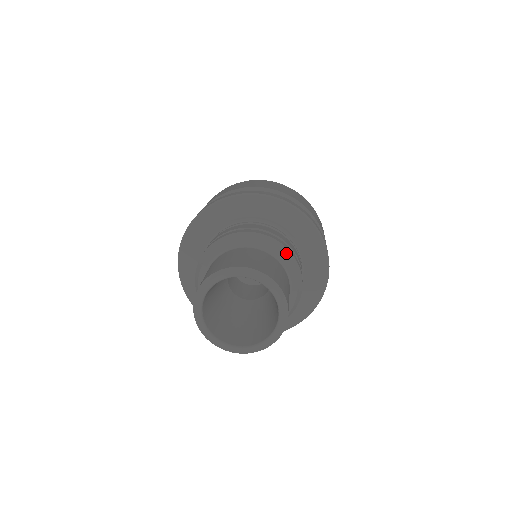
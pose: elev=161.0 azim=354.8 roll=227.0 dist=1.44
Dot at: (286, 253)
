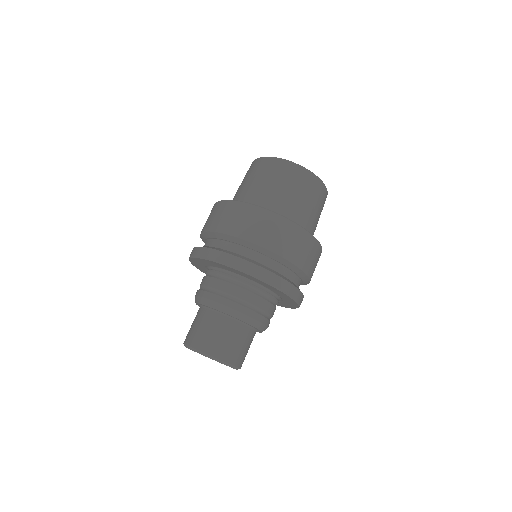
Dot at: occluded
